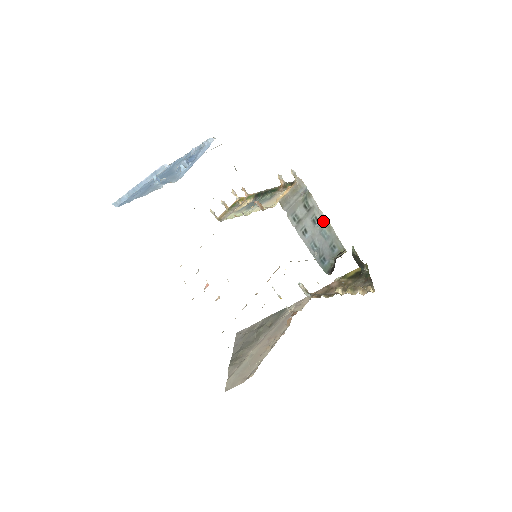
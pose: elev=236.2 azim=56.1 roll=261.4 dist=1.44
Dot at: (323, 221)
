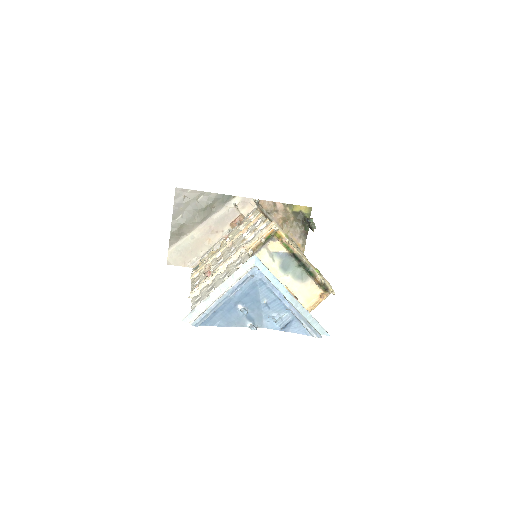
Dot at: occluded
